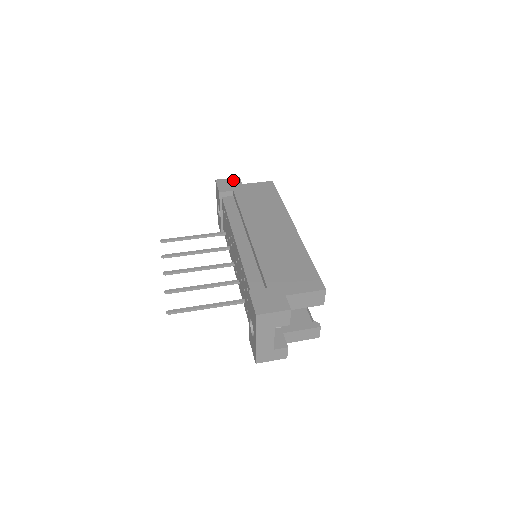
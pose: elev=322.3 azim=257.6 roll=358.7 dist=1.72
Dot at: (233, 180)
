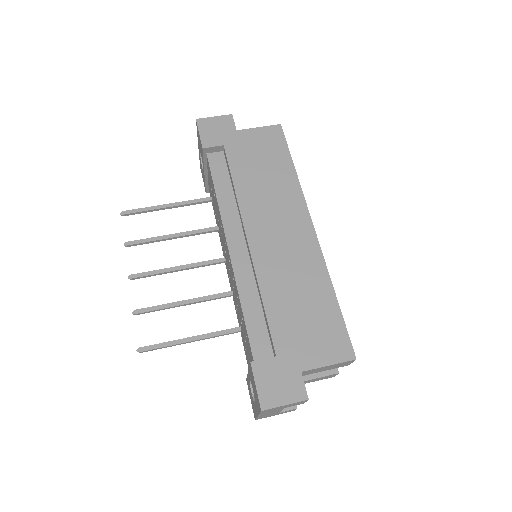
Dot at: (222, 121)
